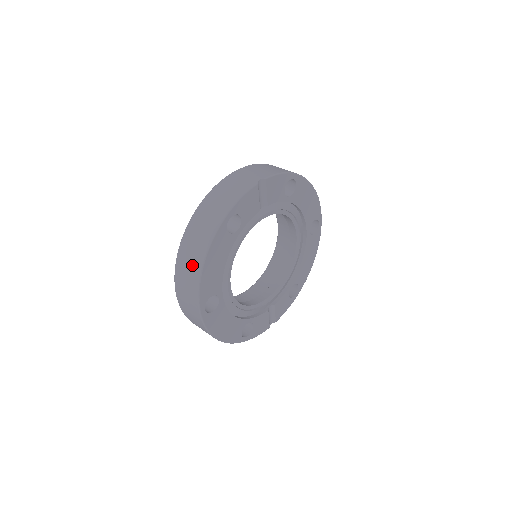
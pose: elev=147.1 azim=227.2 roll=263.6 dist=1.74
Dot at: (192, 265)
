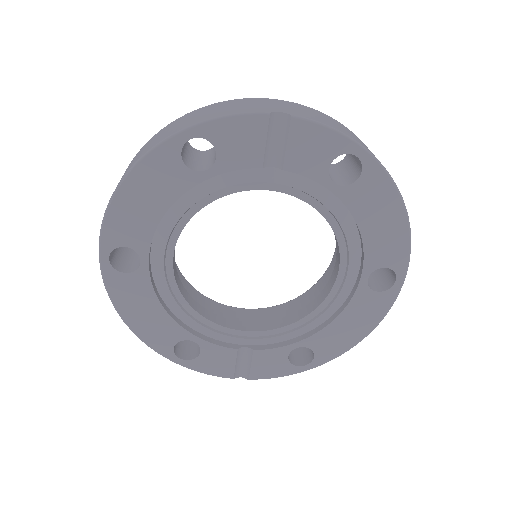
Dot at: occluded
